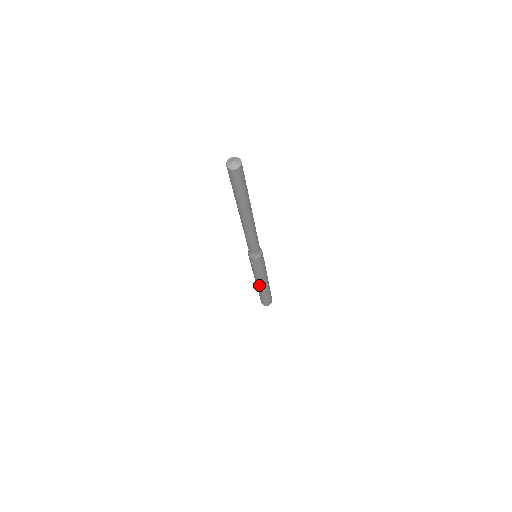
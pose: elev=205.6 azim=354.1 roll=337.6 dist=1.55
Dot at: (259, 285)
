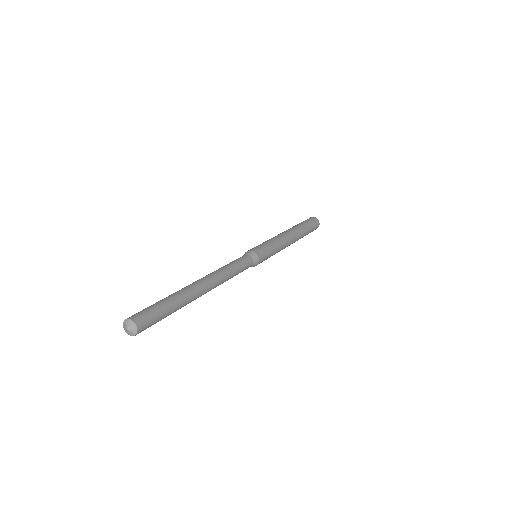
Dot at: (289, 245)
